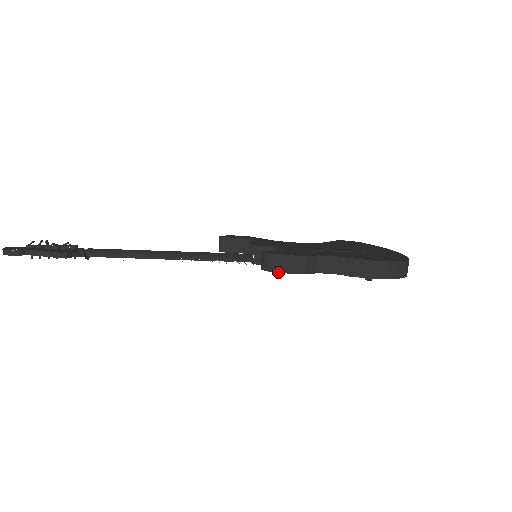
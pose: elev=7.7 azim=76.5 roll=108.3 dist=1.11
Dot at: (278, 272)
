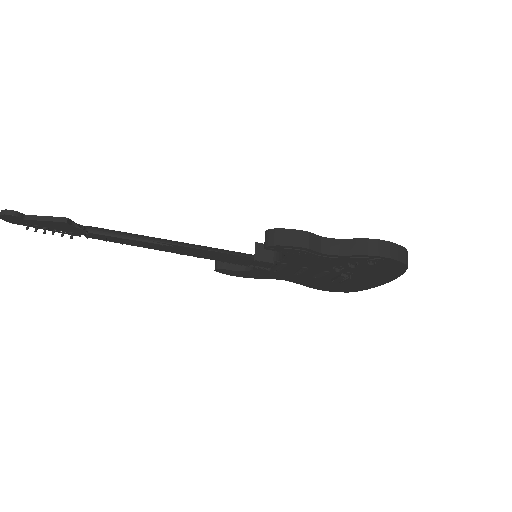
Dot at: (283, 245)
